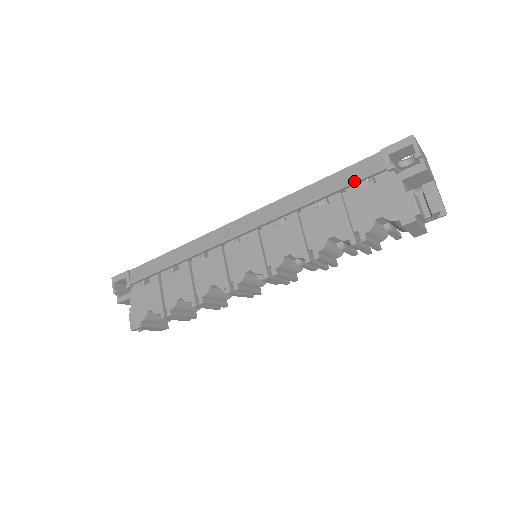
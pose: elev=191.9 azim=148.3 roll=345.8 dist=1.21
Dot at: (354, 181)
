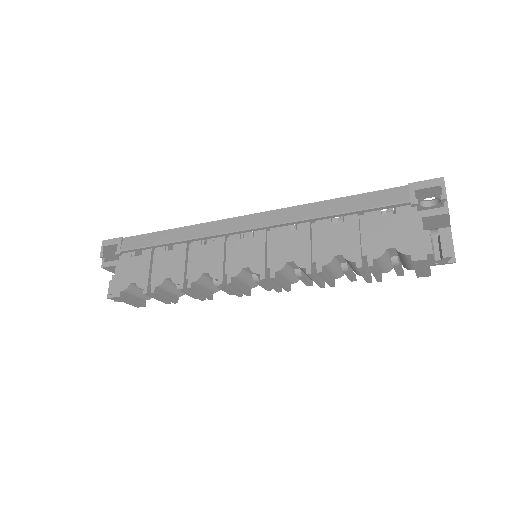
Dot at: (375, 206)
